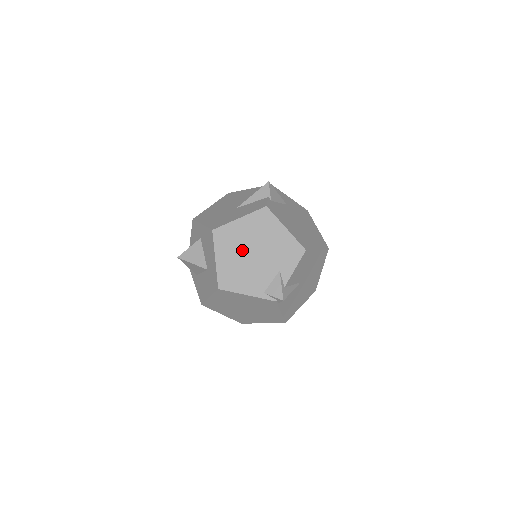
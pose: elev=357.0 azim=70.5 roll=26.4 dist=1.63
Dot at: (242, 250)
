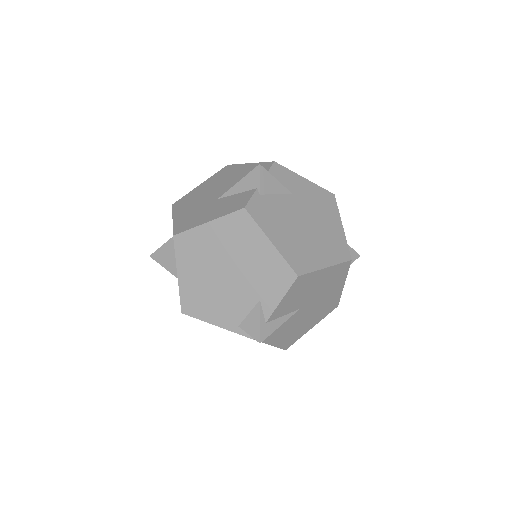
Dot at: (211, 266)
